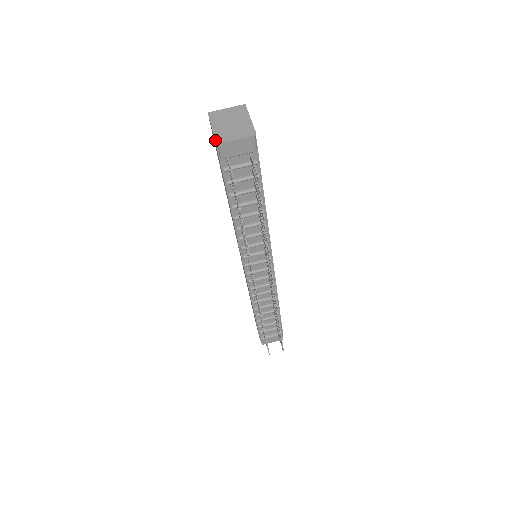
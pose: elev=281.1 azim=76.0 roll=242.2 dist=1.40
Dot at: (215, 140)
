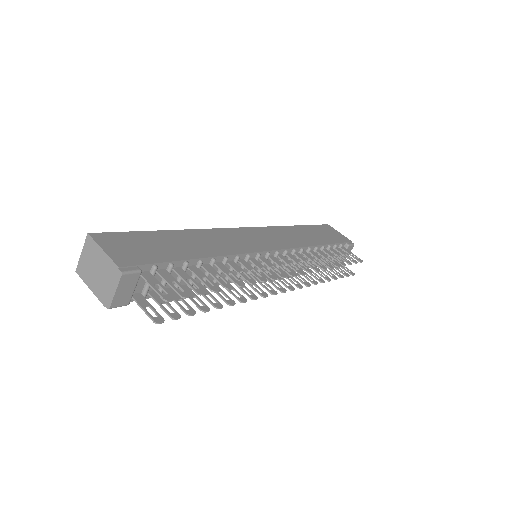
Dot at: (104, 306)
